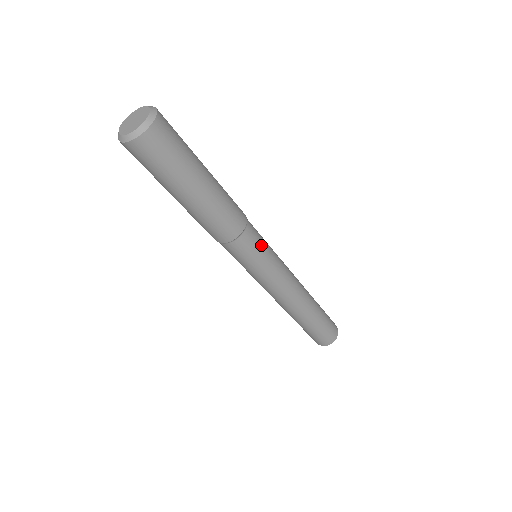
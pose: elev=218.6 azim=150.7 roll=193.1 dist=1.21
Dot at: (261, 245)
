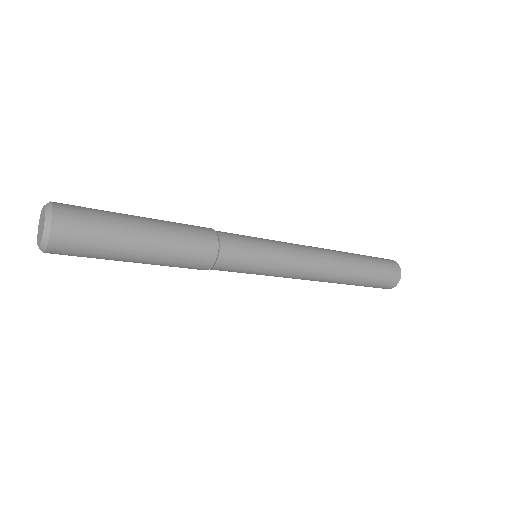
Dot at: (248, 258)
